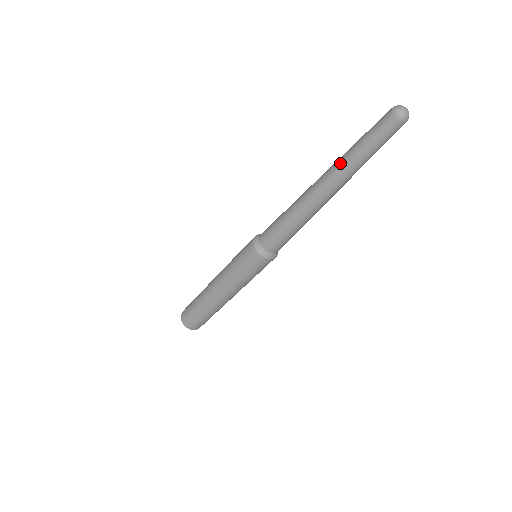
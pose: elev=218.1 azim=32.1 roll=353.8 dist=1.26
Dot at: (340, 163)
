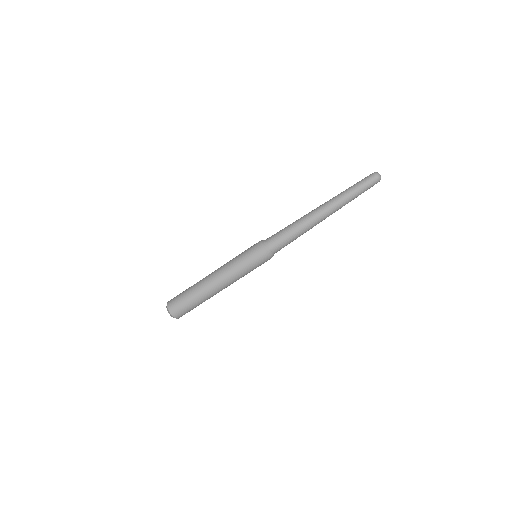
Dot at: (337, 195)
